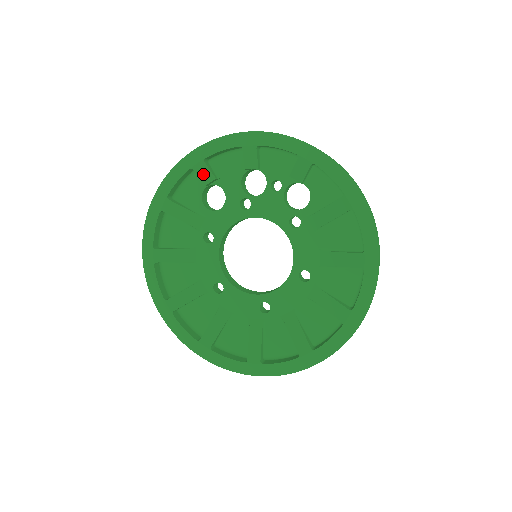
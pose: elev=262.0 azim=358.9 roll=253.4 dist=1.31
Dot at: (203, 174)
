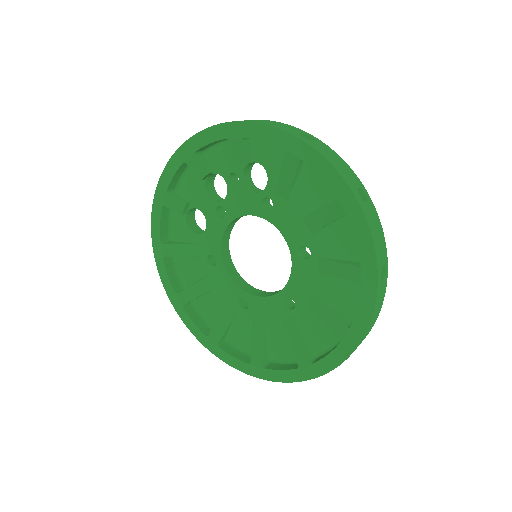
Dot at: (174, 205)
